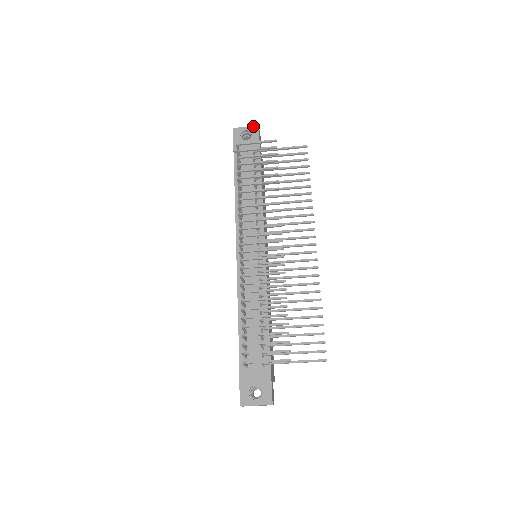
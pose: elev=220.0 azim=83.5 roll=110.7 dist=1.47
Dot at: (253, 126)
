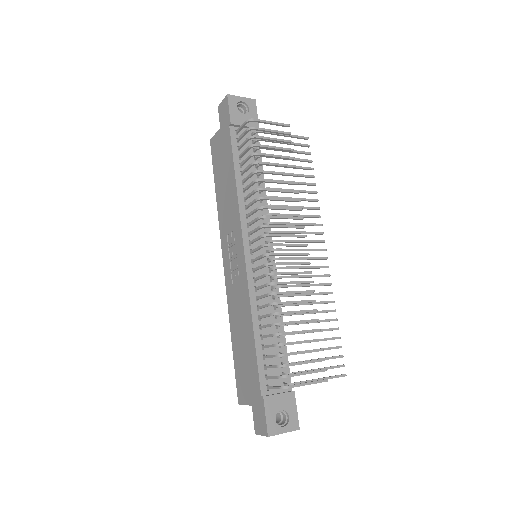
Dot at: (250, 98)
